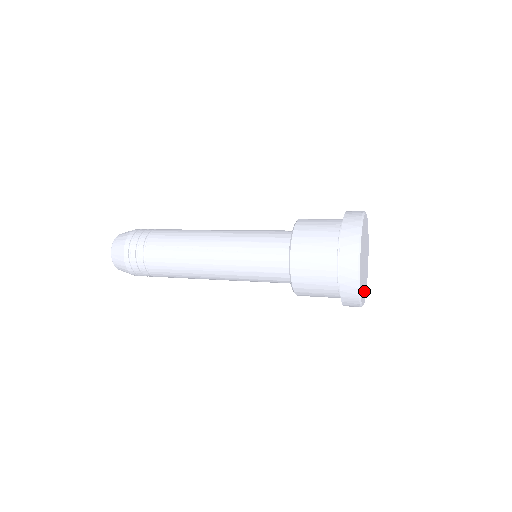
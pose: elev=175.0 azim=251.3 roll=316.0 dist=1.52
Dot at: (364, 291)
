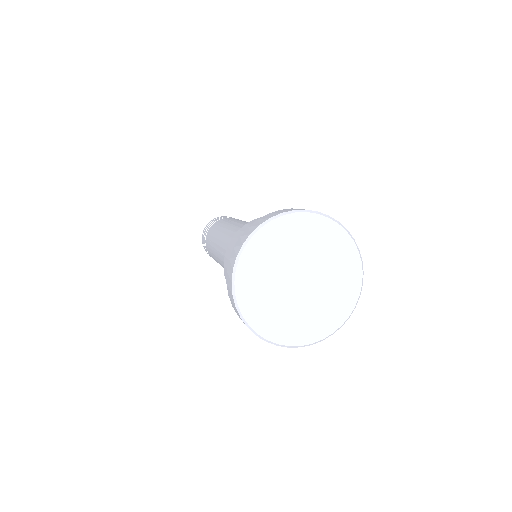
Dot at: (315, 324)
